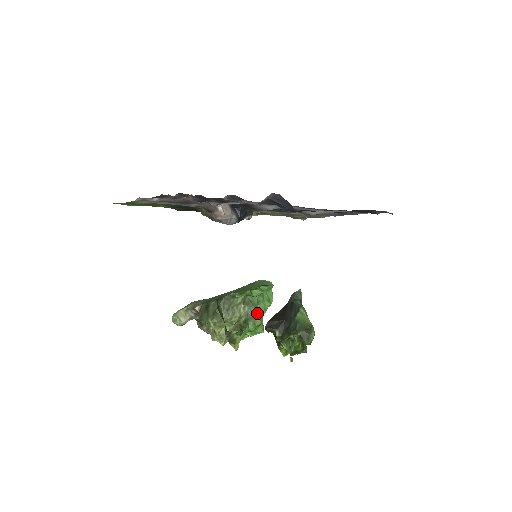
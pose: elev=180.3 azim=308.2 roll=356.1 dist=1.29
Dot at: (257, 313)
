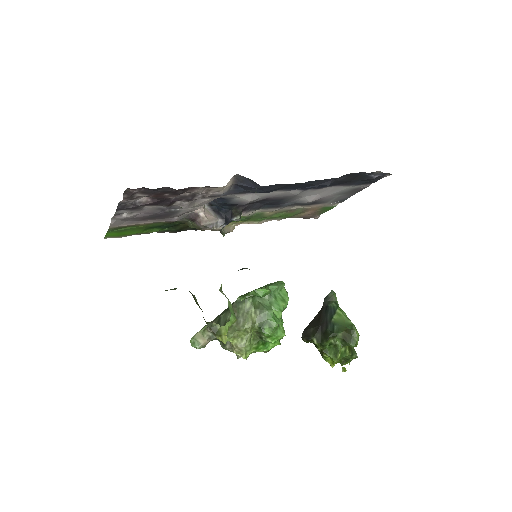
Dot at: (271, 315)
